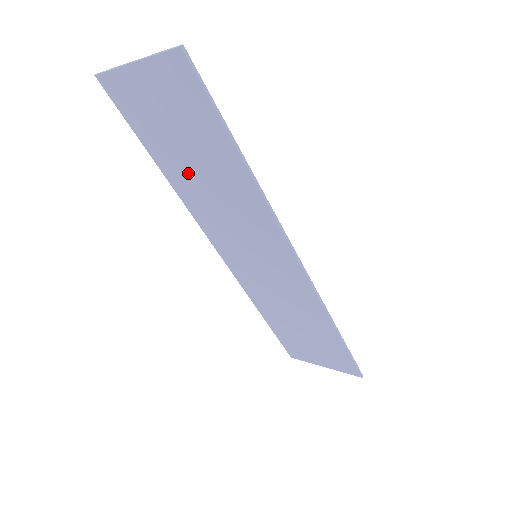
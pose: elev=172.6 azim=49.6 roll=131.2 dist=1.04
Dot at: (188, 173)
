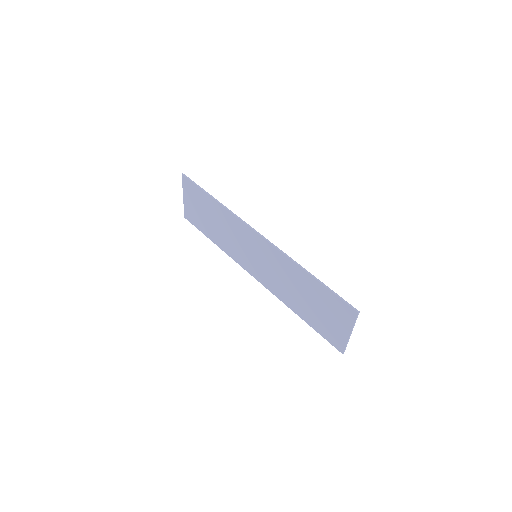
Dot at: (216, 231)
